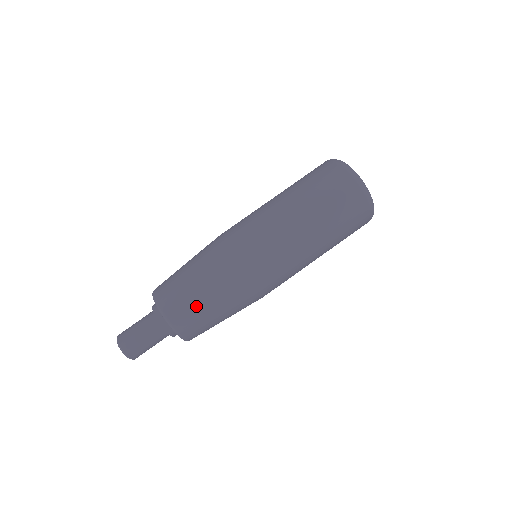
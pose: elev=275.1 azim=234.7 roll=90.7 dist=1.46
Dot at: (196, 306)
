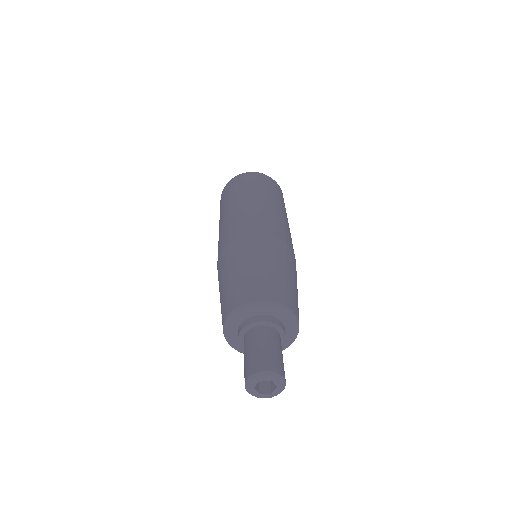
Dot at: (249, 277)
